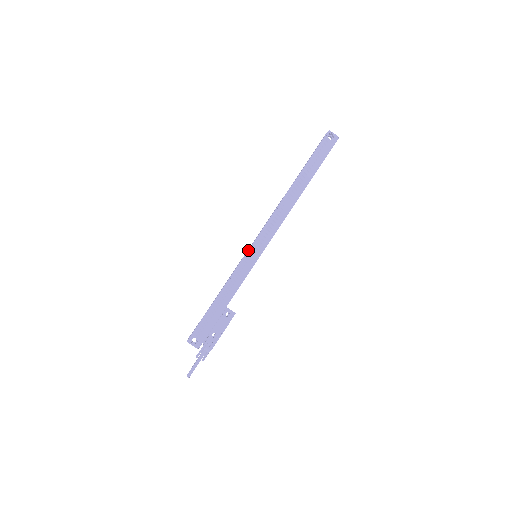
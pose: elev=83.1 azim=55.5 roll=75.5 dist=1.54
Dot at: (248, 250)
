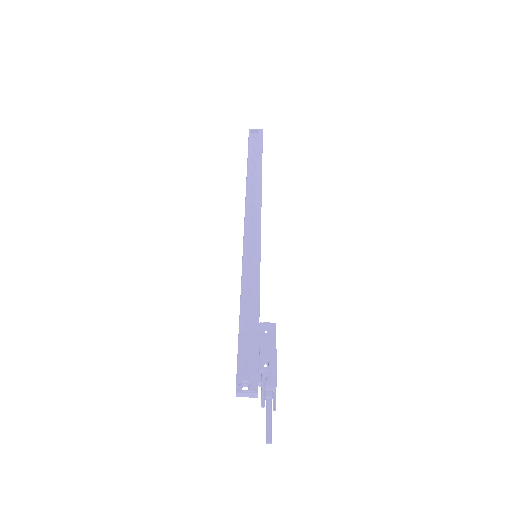
Dot at: occluded
